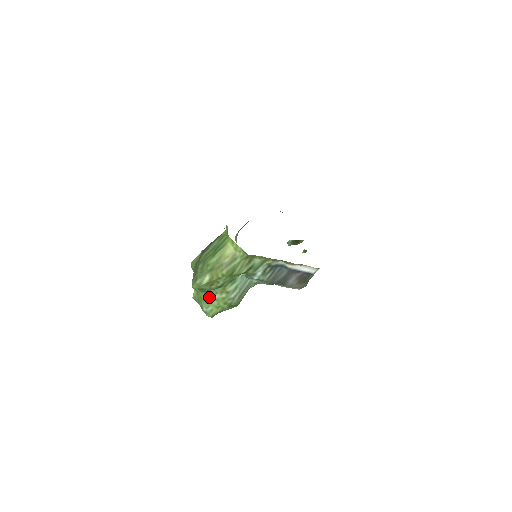
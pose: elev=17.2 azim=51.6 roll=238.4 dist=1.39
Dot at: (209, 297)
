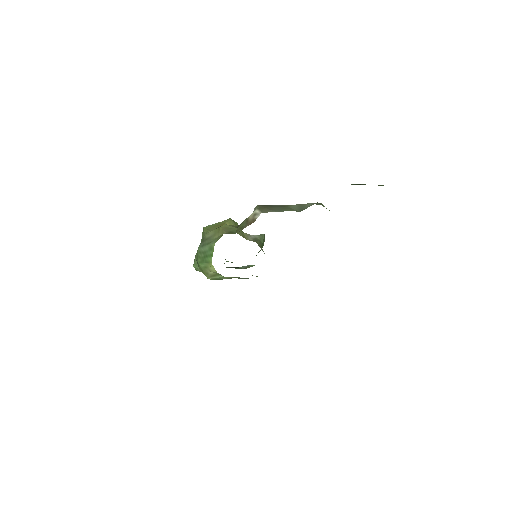
Dot at: occluded
